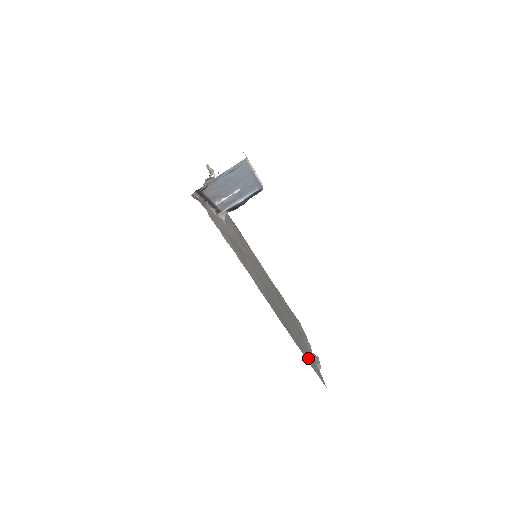
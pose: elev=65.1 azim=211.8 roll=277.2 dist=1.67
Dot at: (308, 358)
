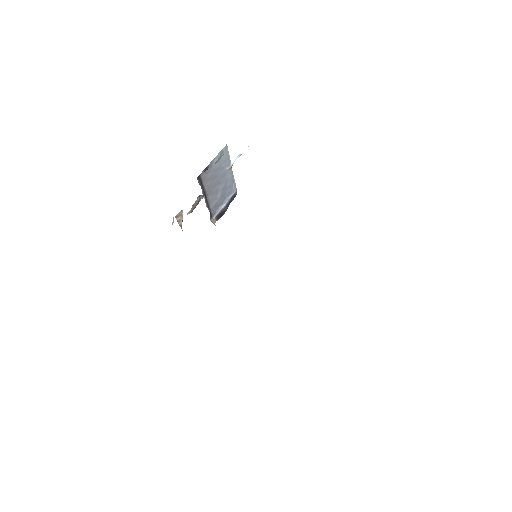
Dot at: occluded
